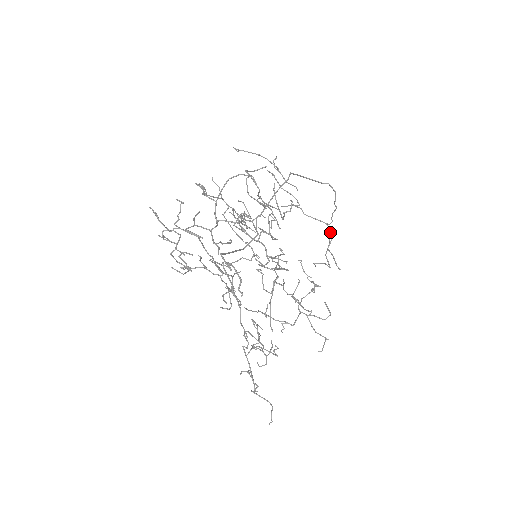
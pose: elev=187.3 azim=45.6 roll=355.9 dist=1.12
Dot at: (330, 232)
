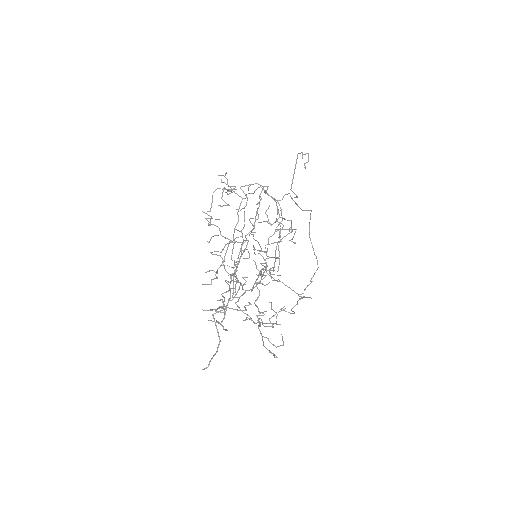
Dot at: occluded
